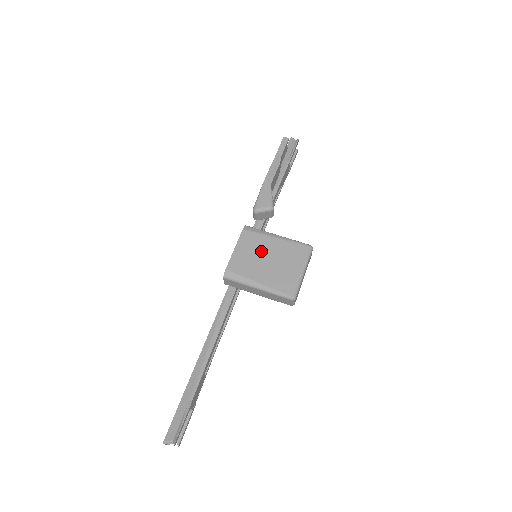
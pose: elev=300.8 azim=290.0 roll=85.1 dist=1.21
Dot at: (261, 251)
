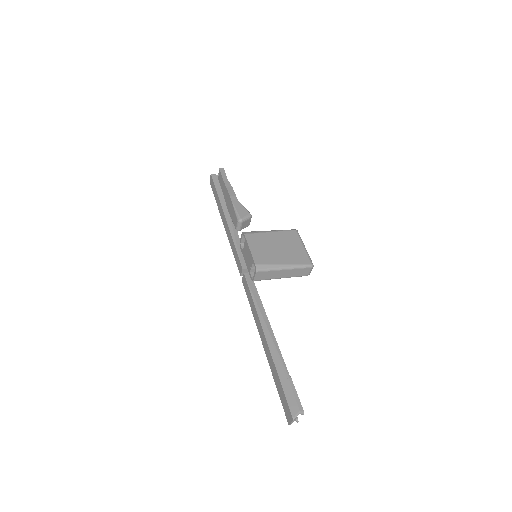
Dot at: (269, 244)
